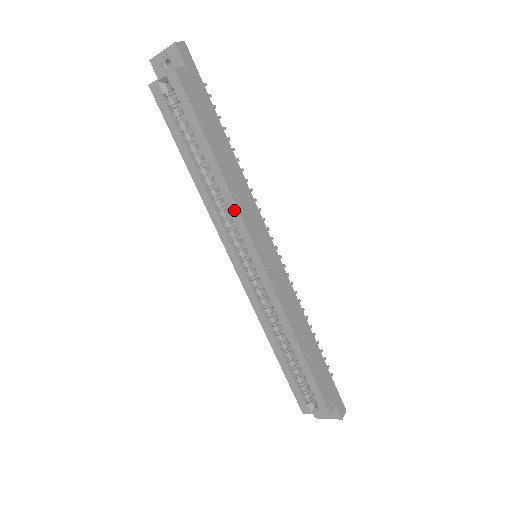
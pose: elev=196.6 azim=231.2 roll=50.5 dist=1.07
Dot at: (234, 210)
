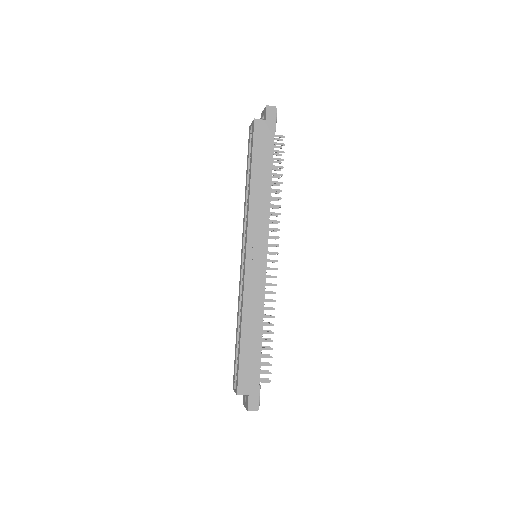
Dot at: (248, 214)
